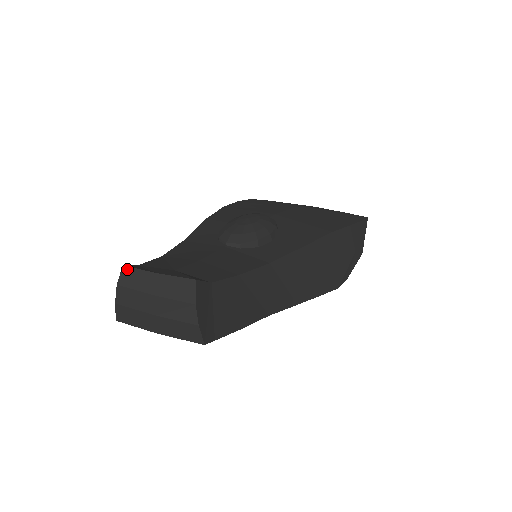
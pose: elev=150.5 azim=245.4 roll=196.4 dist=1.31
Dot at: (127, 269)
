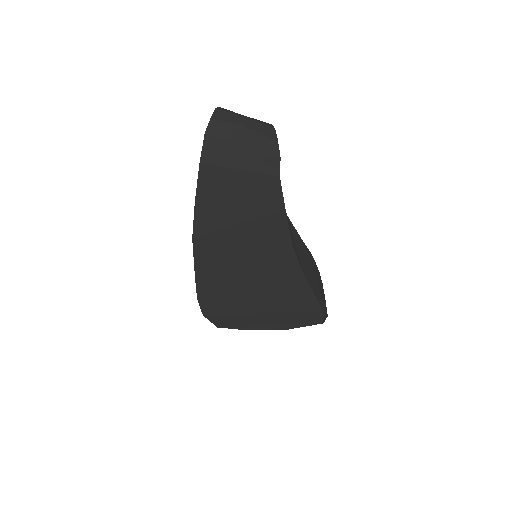
Dot at: (222, 108)
